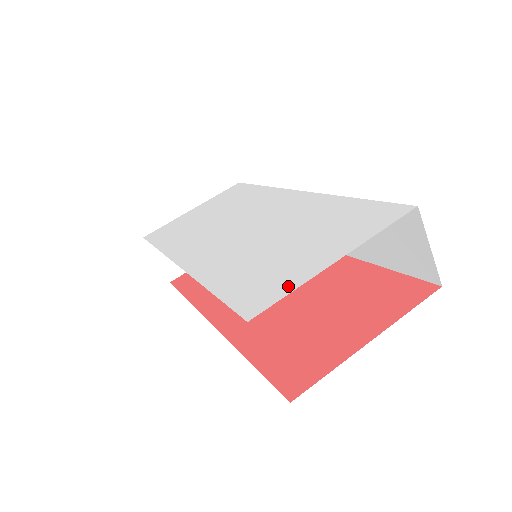
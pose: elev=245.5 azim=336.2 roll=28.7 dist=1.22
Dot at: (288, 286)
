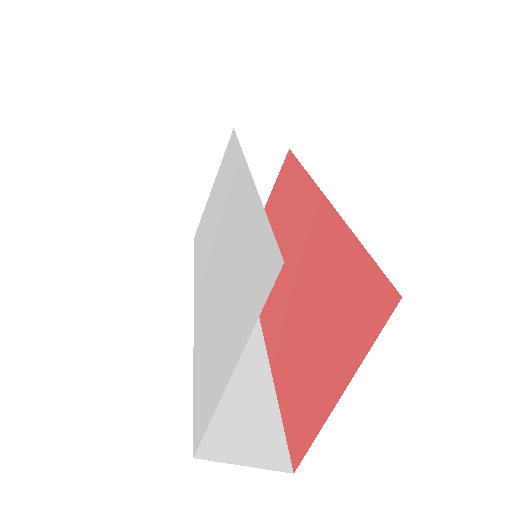
Dot at: (211, 406)
